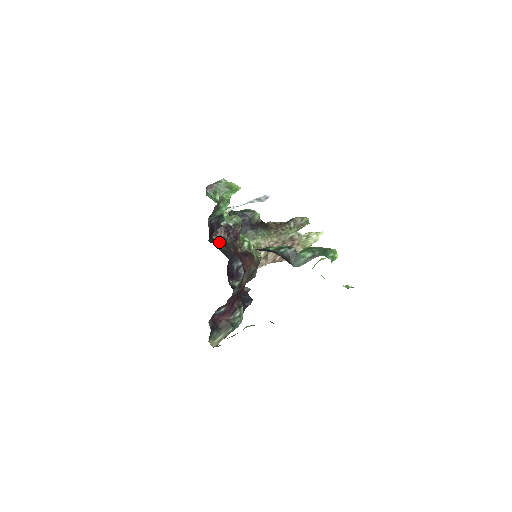
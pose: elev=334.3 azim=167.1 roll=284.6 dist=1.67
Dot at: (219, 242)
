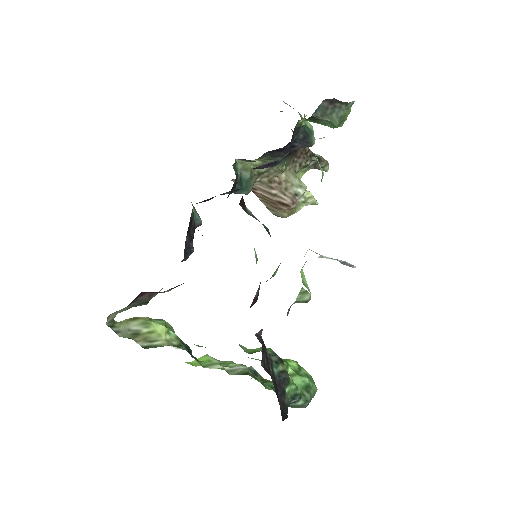
Dot at: occluded
